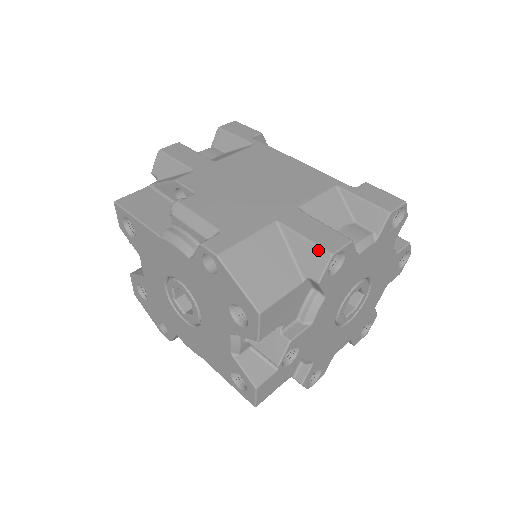
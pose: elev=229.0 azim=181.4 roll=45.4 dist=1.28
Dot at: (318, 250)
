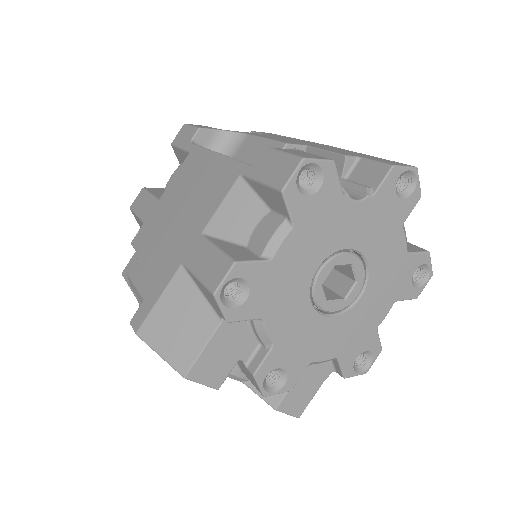
Dot at: (207, 291)
